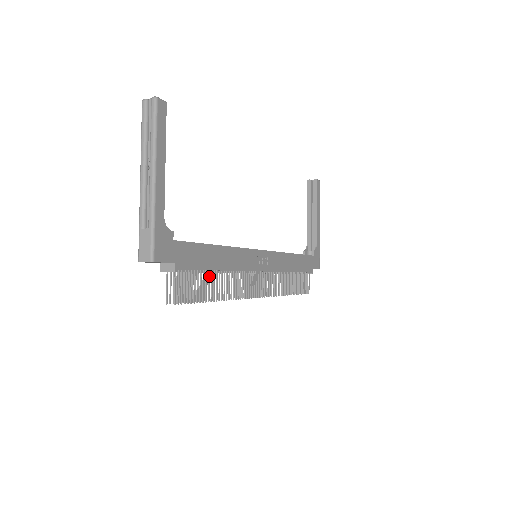
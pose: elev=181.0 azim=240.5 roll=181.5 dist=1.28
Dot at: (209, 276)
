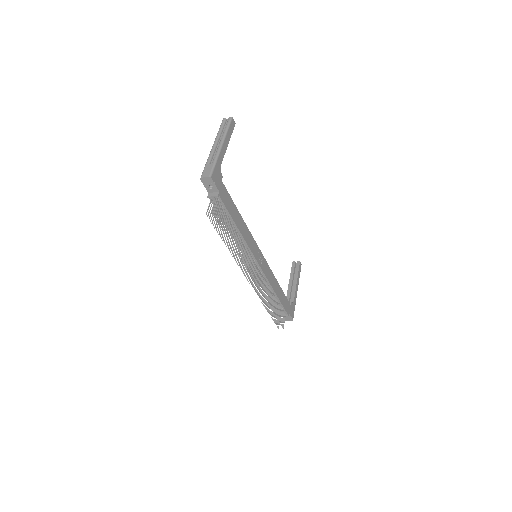
Dot at: (231, 225)
